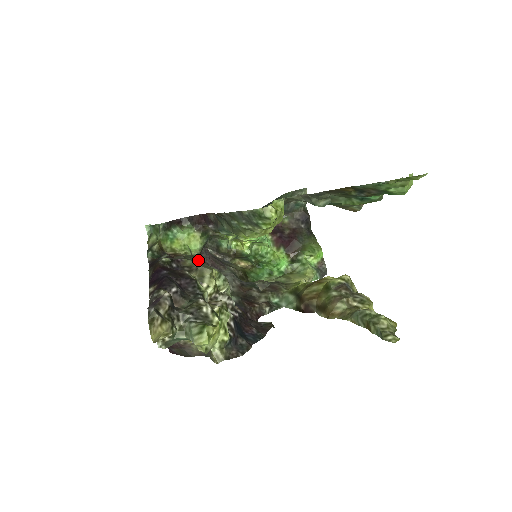
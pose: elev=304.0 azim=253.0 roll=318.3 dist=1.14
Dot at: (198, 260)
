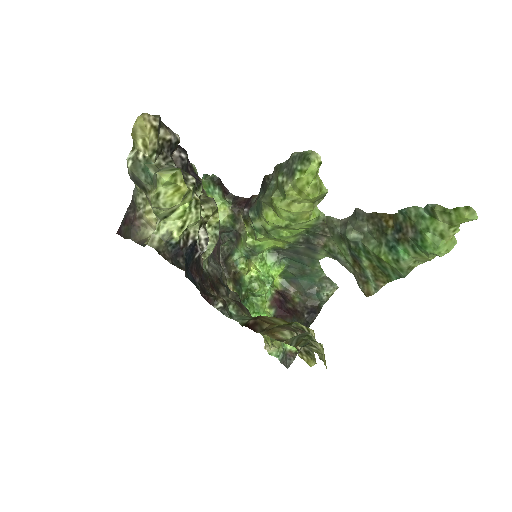
Dot at: occluded
